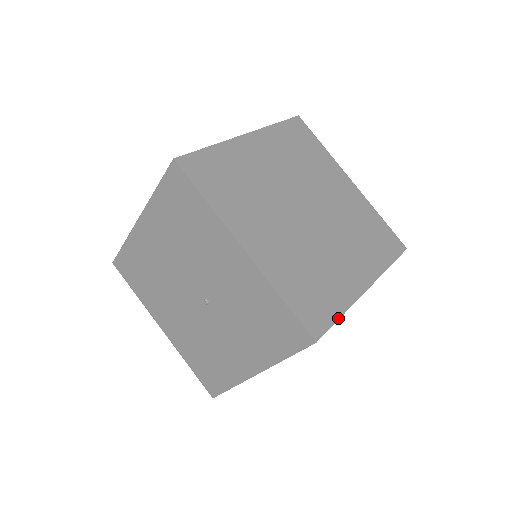
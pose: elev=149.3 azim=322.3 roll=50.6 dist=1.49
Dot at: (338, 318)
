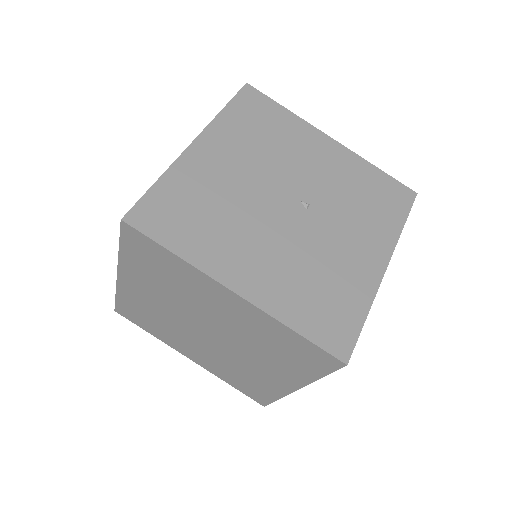
Dot at: occluded
